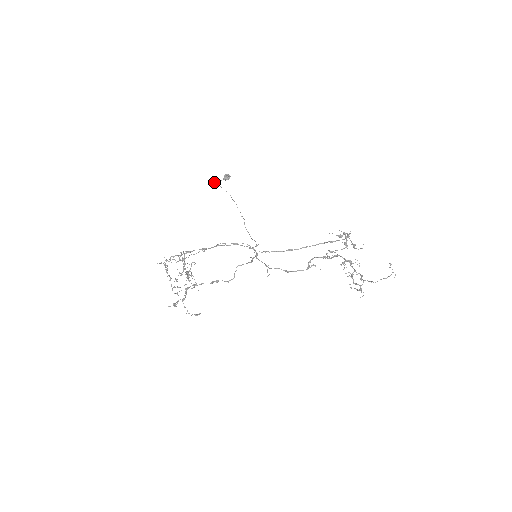
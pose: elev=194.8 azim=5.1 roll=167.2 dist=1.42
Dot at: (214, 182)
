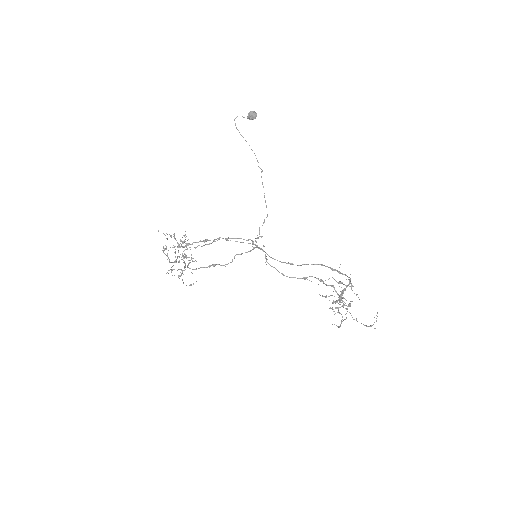
Dot at: occluded
